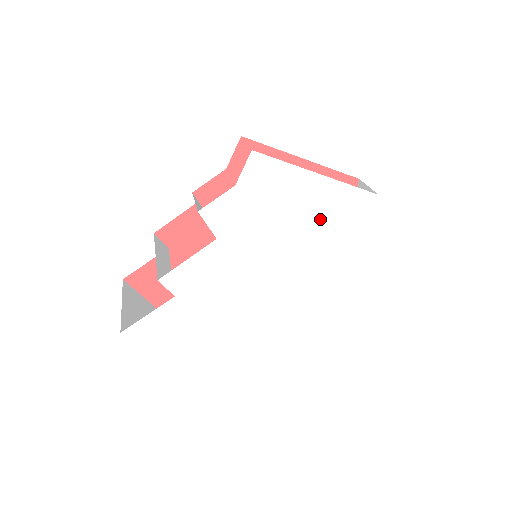
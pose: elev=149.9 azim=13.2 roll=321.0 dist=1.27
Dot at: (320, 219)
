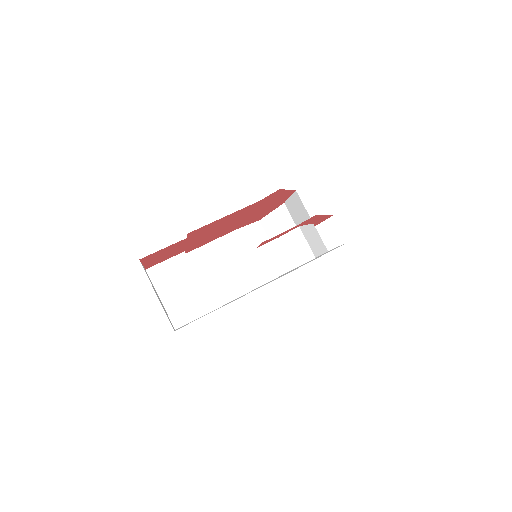
Dot at: occluded
